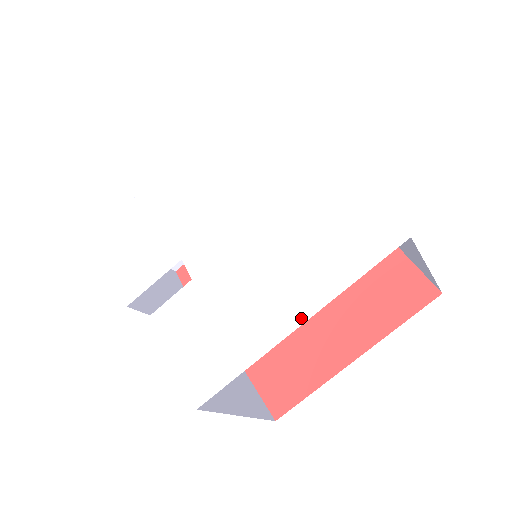
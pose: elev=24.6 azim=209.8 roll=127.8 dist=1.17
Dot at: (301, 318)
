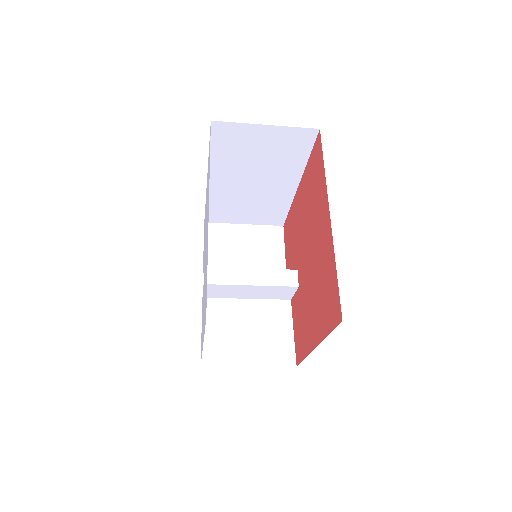
Dot at: occluded
